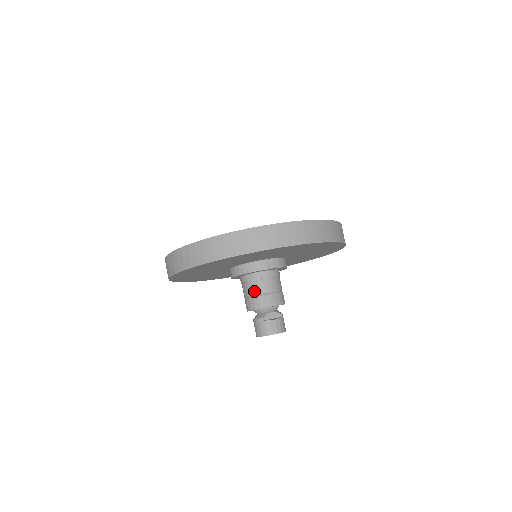
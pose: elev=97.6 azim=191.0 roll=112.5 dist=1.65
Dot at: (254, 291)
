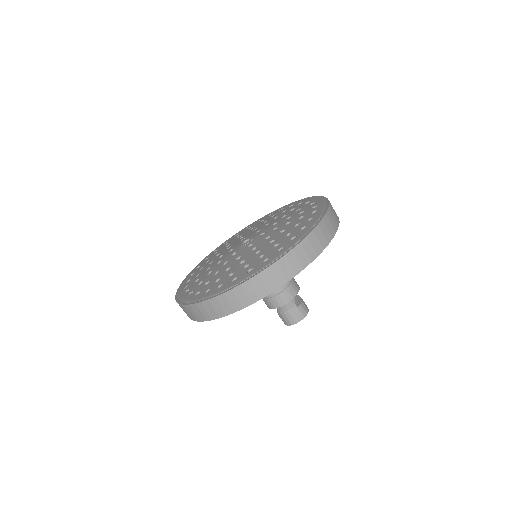
Dot at: (282, 286)
